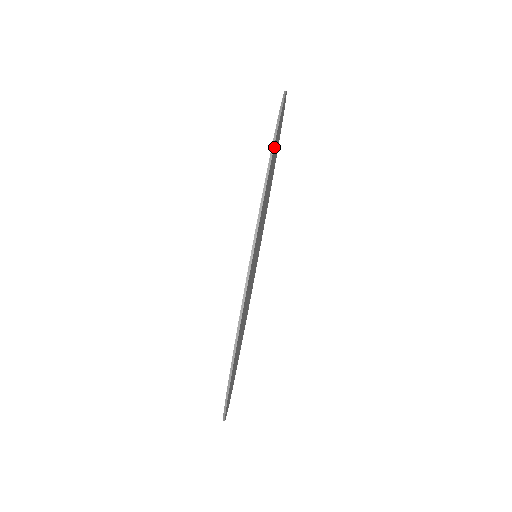
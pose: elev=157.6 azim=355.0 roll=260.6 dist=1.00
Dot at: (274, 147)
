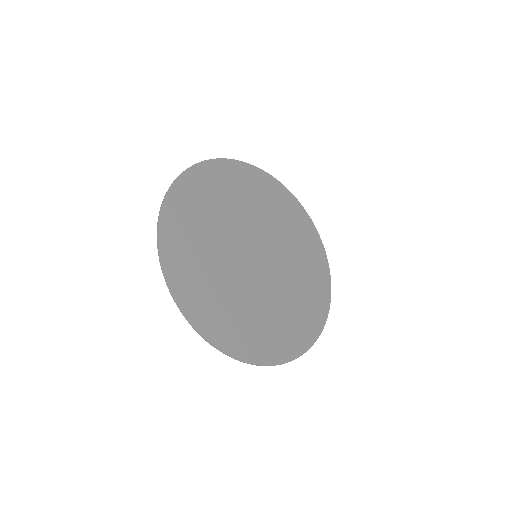
Dot at: (190, 177)
